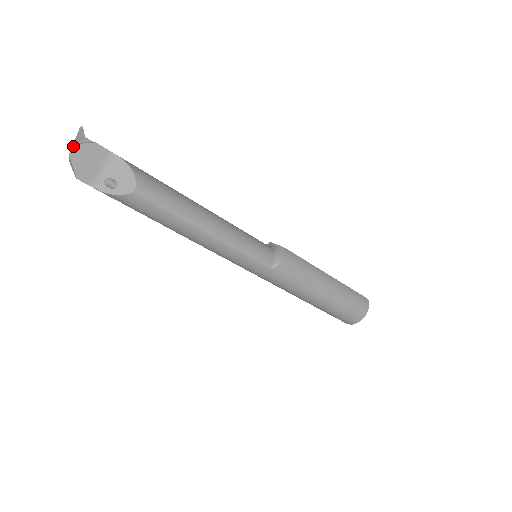
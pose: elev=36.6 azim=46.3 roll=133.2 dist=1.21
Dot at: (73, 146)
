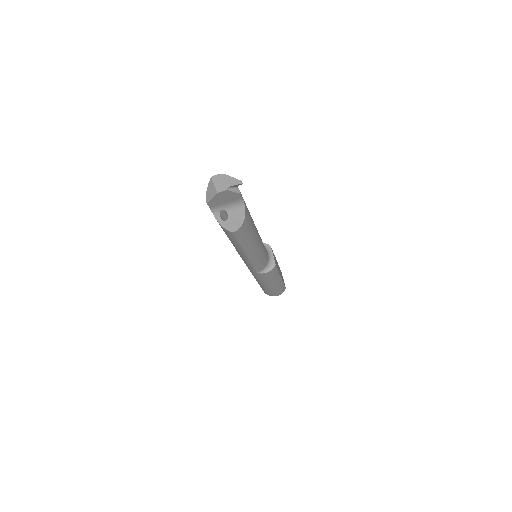
Dot at: (225, 190)
